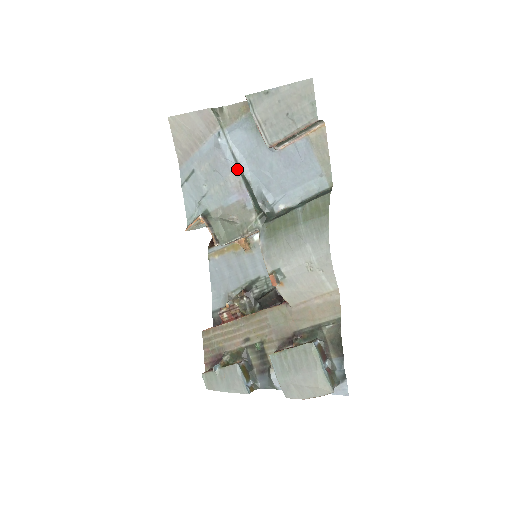
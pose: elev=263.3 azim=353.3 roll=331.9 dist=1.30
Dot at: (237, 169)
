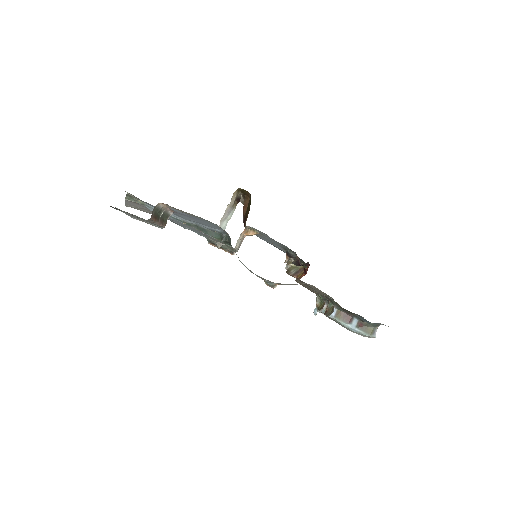
Dot at: (180, 222)
